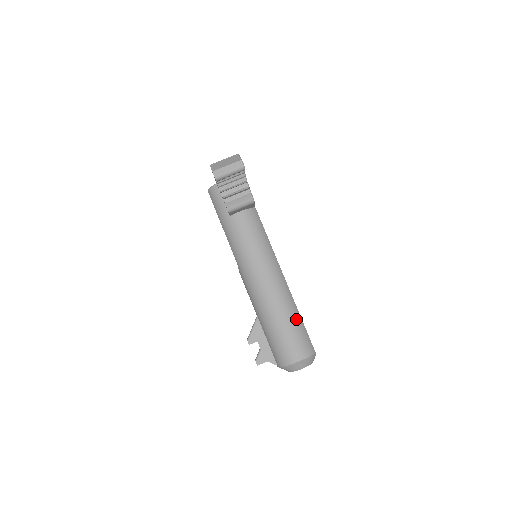
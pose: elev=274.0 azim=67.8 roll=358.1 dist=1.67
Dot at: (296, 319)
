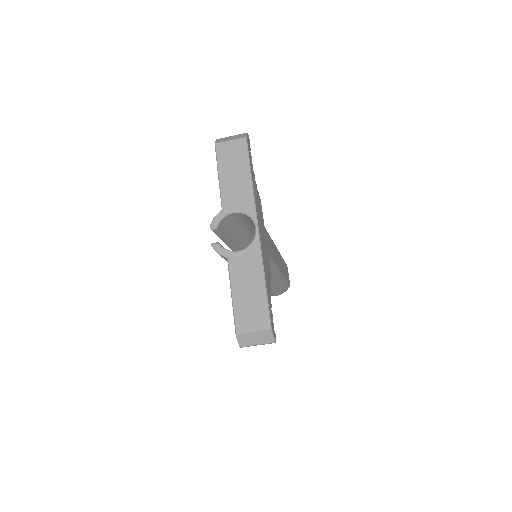
Dot at: (282, 285)
